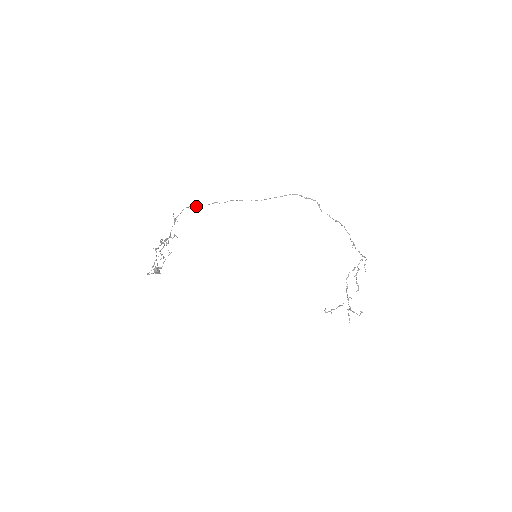
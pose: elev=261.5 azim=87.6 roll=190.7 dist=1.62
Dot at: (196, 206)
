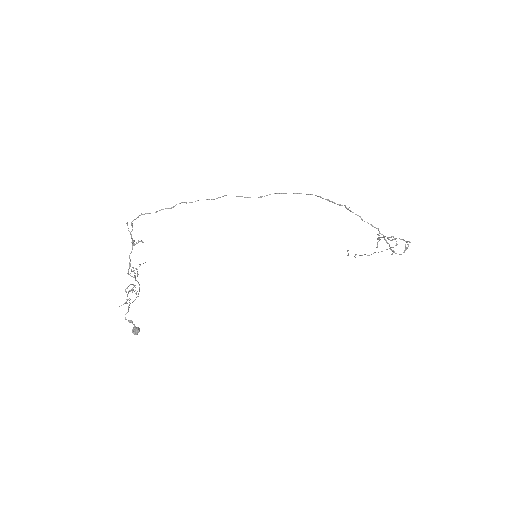
Dot at: (156, 212)
